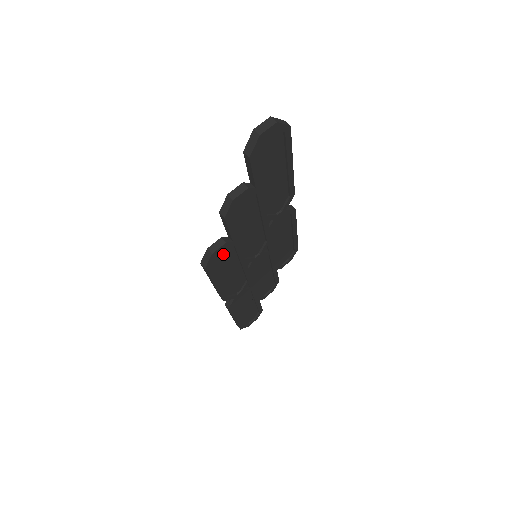
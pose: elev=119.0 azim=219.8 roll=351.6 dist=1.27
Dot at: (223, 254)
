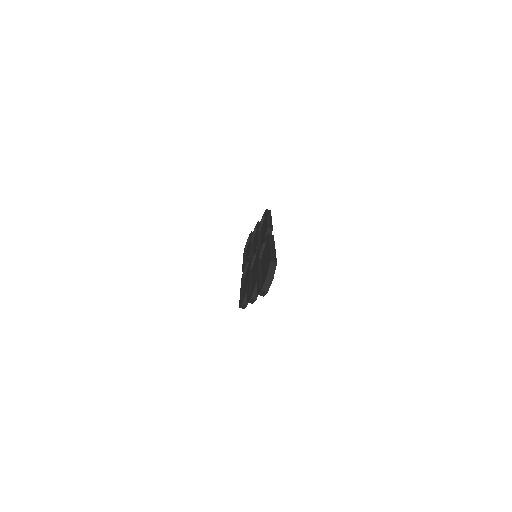
Dot at: occluded
